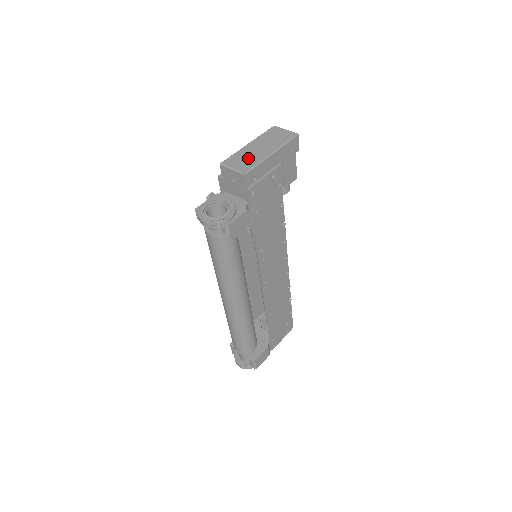
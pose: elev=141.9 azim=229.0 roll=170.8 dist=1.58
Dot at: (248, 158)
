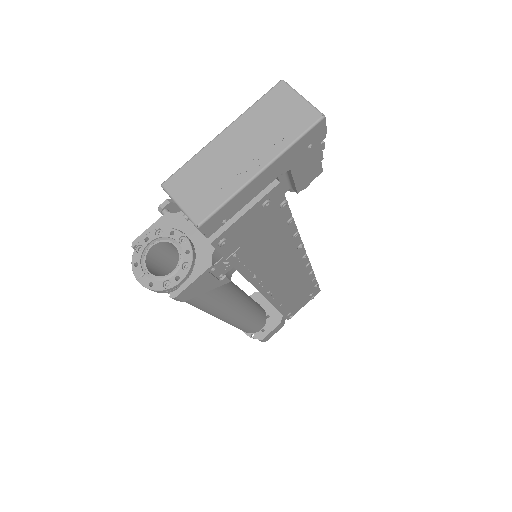
Dot at: (212, 180)
